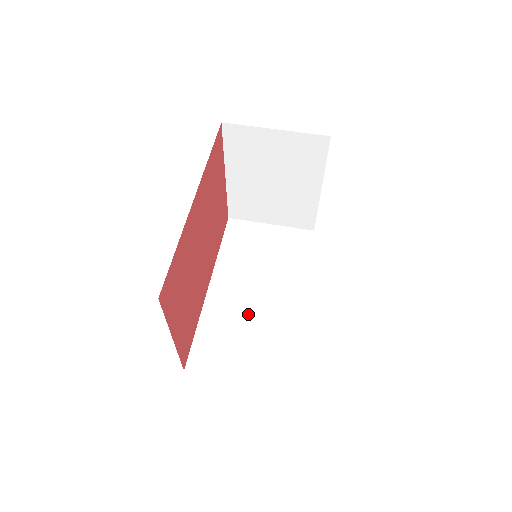
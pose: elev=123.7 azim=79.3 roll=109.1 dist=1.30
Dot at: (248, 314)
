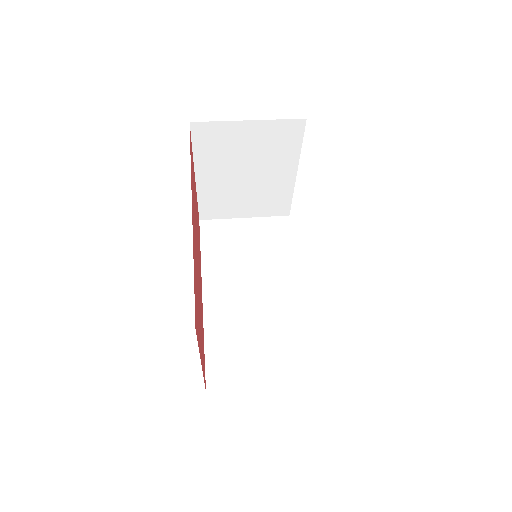
Dot at: (252, 316)
